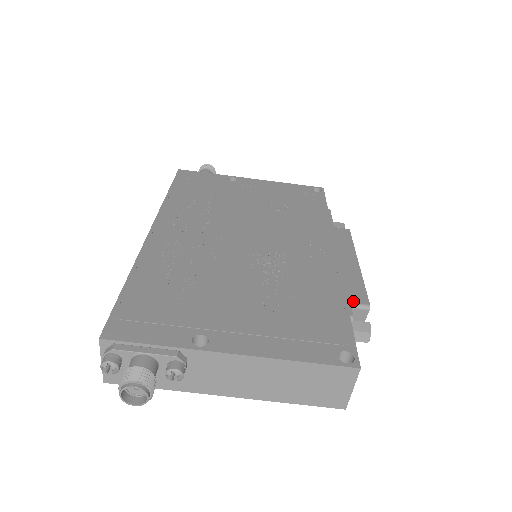
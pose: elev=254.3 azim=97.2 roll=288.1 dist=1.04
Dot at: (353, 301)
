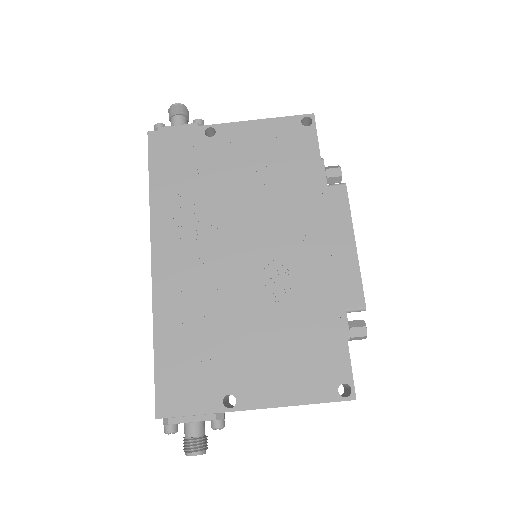
Dot at: (351, 306)
